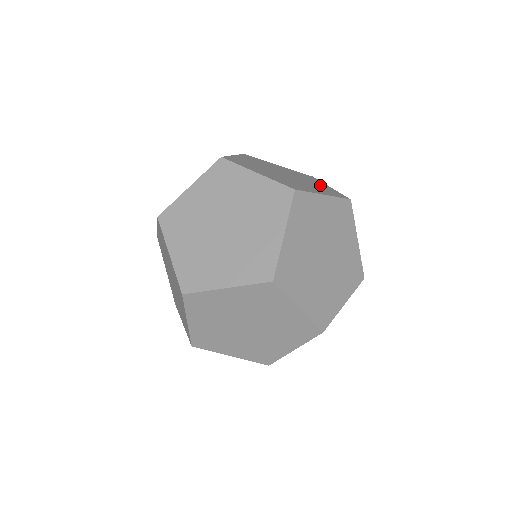
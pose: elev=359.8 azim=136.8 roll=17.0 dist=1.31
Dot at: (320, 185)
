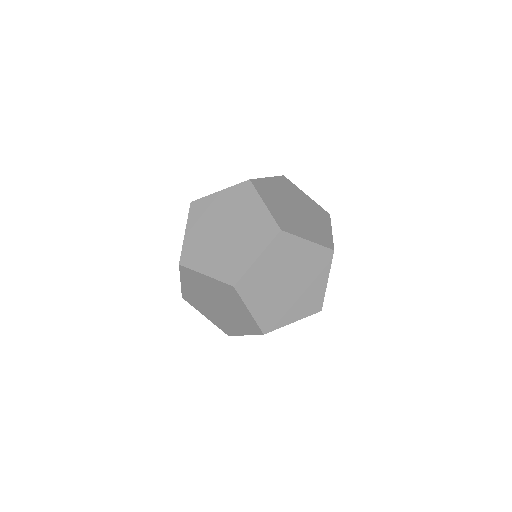
Dot at: occluded
